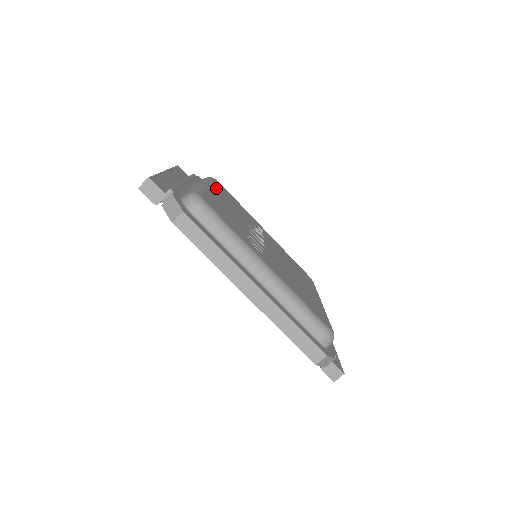
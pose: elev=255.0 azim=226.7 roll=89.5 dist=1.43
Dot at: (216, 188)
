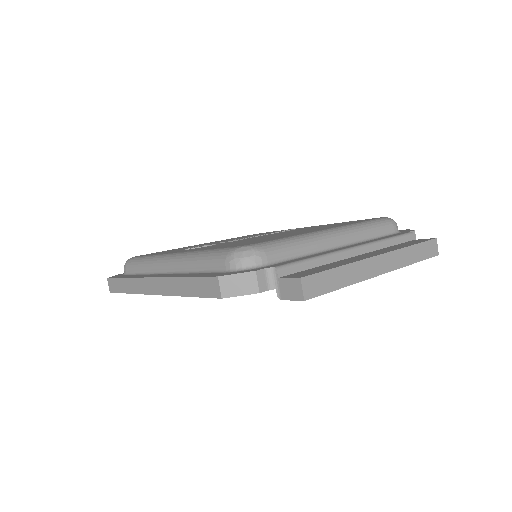
Dot at: occluded
